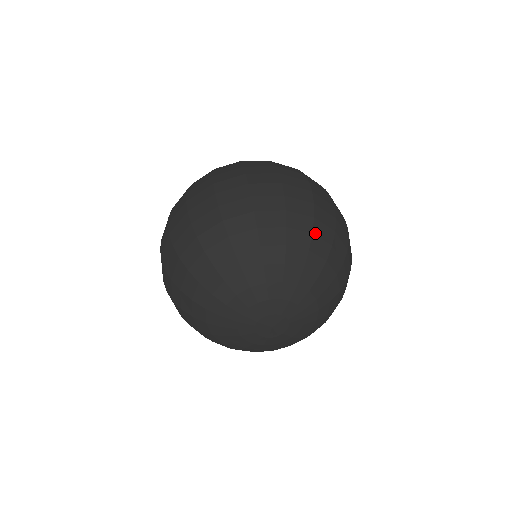
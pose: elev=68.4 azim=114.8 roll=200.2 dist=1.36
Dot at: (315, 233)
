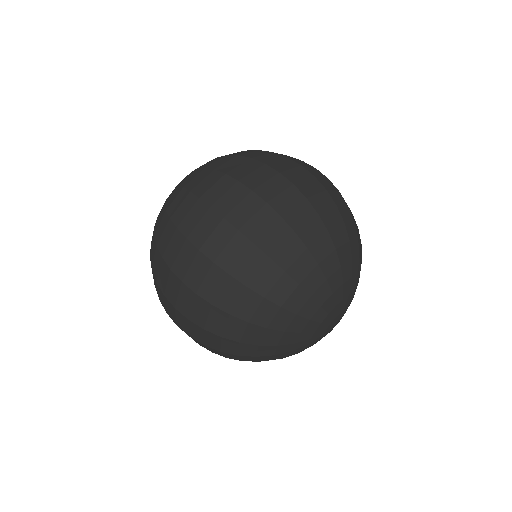
Dot at: (308, 244)
